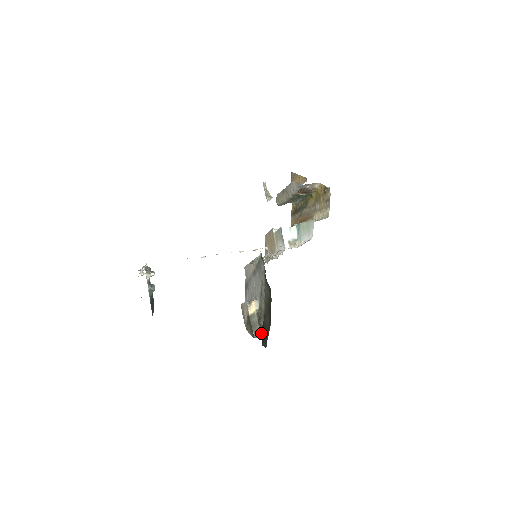
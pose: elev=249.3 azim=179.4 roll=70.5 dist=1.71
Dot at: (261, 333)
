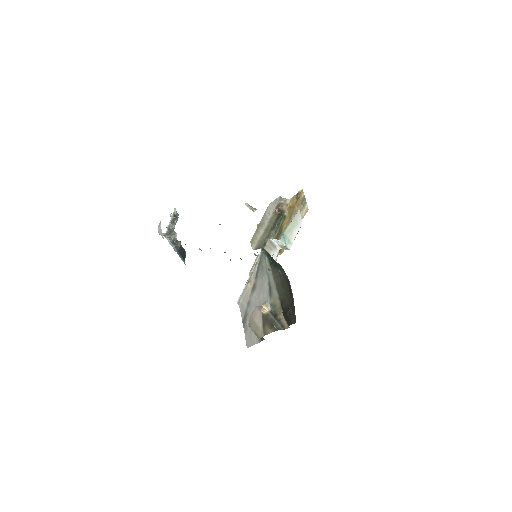
Dot at: (284, 317)
